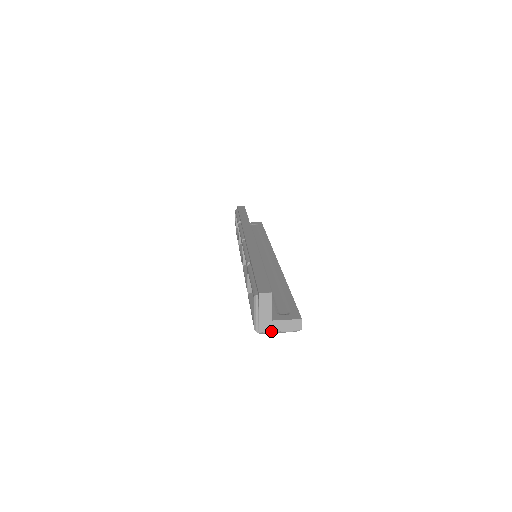
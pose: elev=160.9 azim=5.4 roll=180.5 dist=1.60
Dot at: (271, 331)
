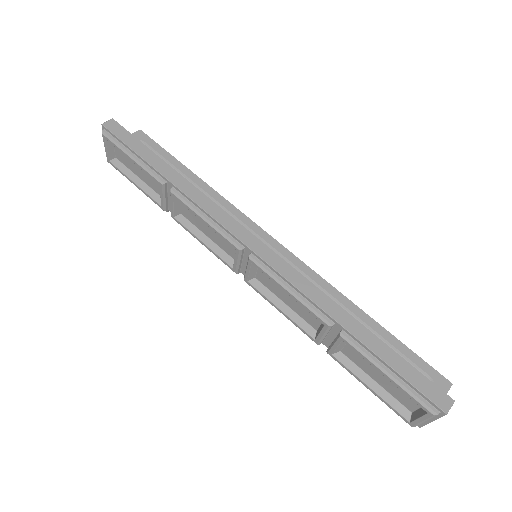
Dot at: occluded
